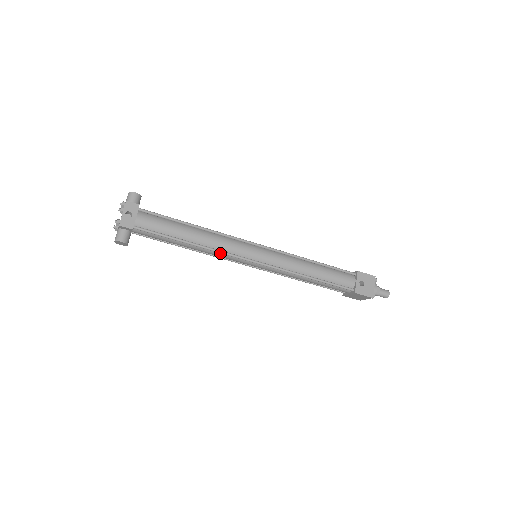
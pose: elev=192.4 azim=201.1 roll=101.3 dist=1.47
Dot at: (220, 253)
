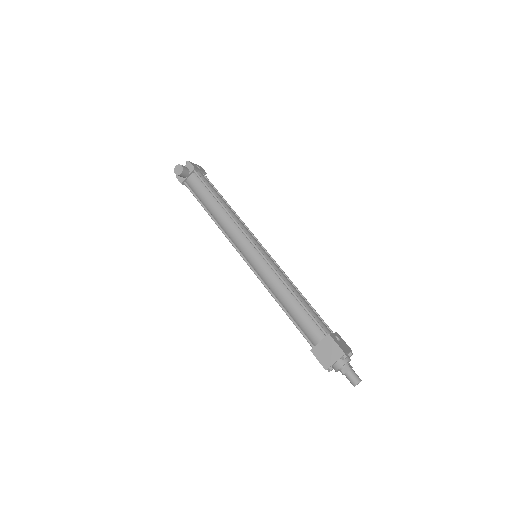
Dot at: (234, 226)
